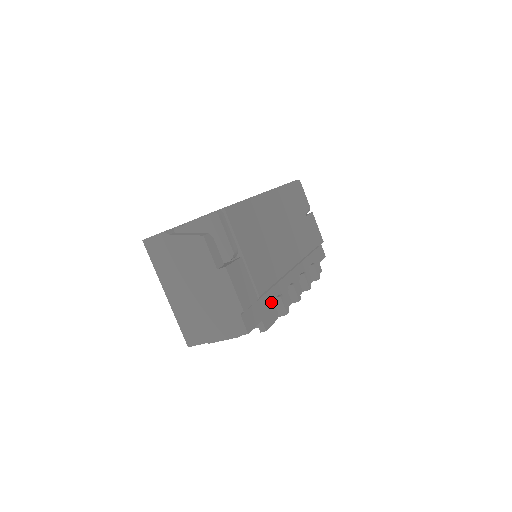
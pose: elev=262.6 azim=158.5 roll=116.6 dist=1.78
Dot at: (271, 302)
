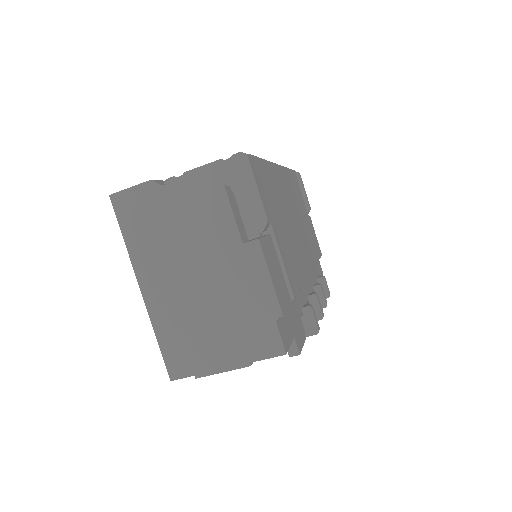
Dot at: (297, 313)
